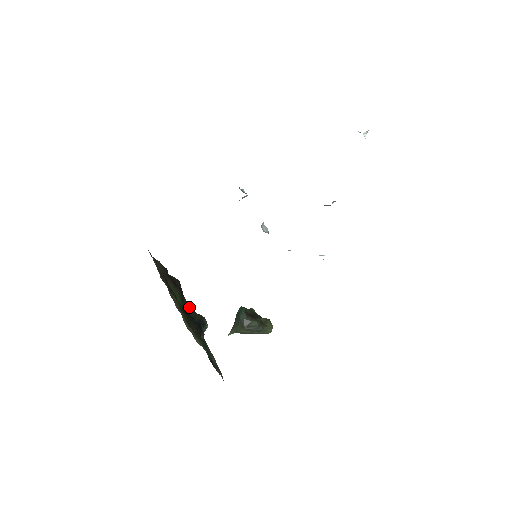
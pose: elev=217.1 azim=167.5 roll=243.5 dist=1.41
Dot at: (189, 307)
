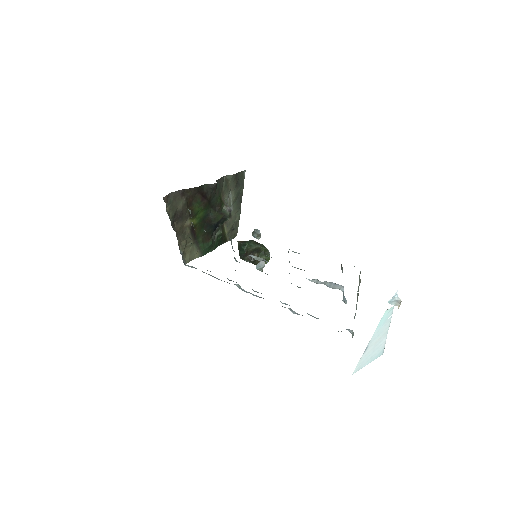
Dot at: (217, 205)
